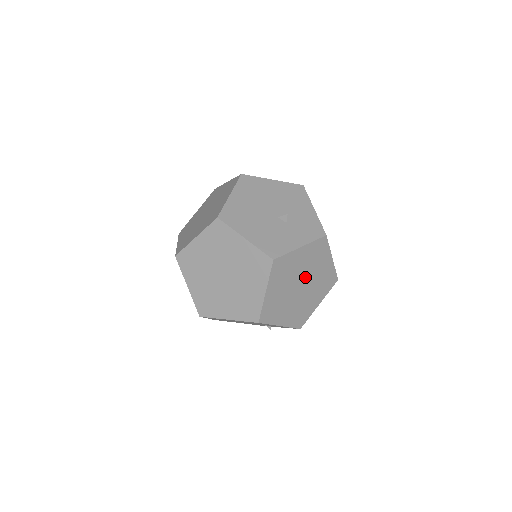
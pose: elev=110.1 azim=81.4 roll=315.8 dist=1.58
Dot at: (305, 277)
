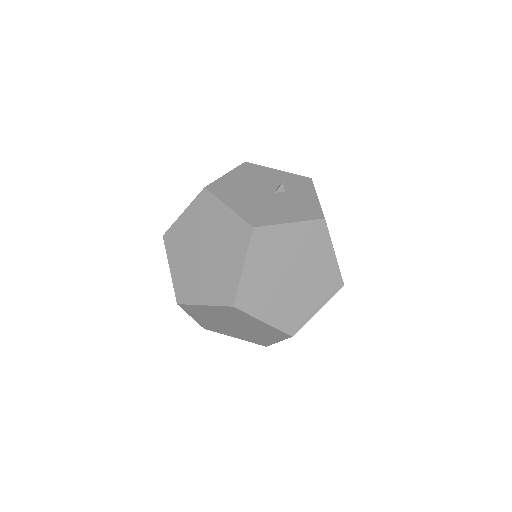
Dot at: occluded
